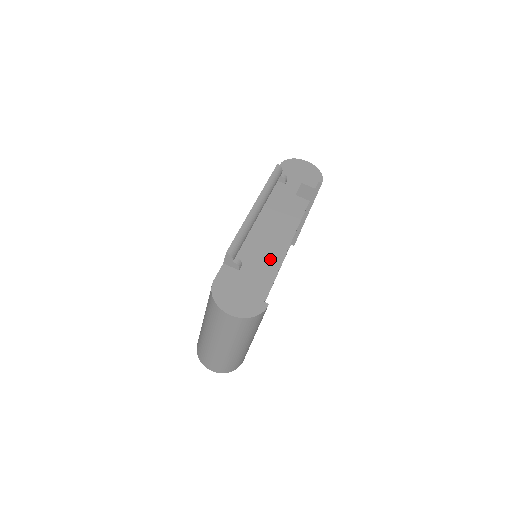
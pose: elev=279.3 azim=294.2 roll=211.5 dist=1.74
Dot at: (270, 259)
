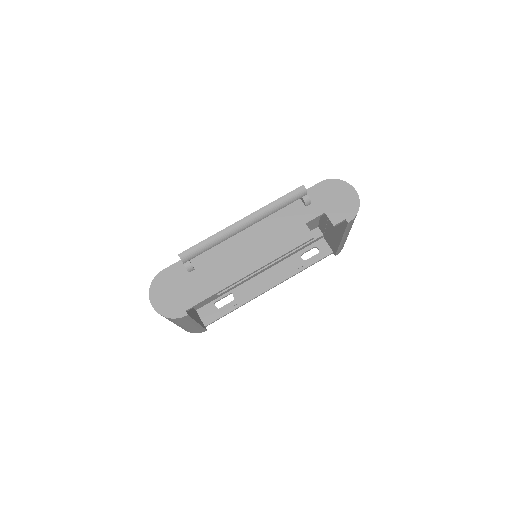
Dot at: (223, 276)
